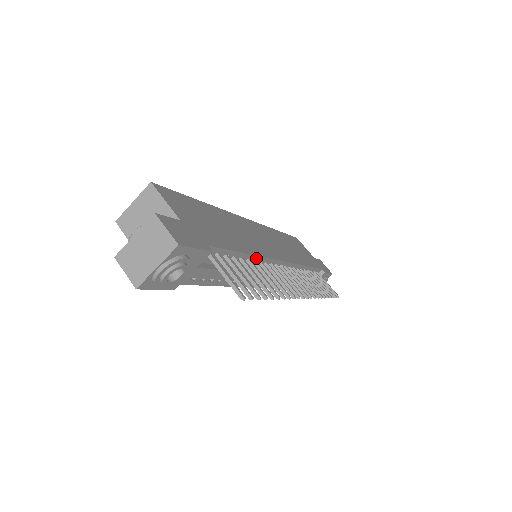
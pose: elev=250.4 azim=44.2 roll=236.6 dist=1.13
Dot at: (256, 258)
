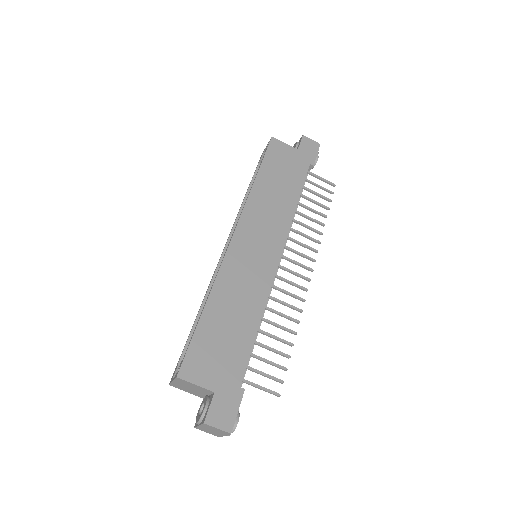
Dot at: (264, 307)
